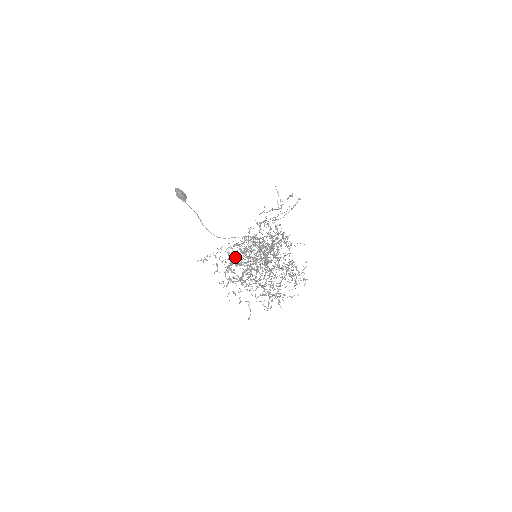
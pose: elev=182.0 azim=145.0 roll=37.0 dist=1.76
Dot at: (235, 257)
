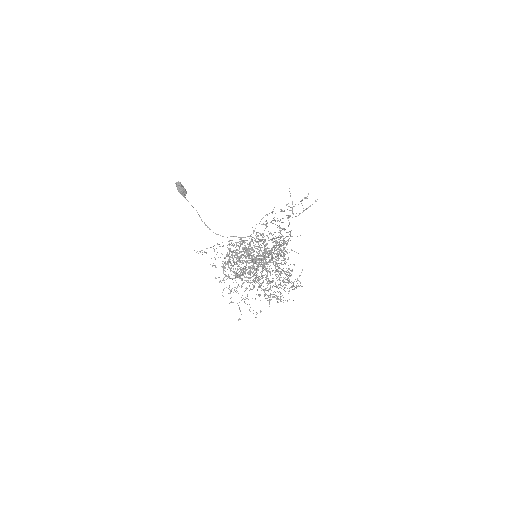
Dot at: (235, 254)
